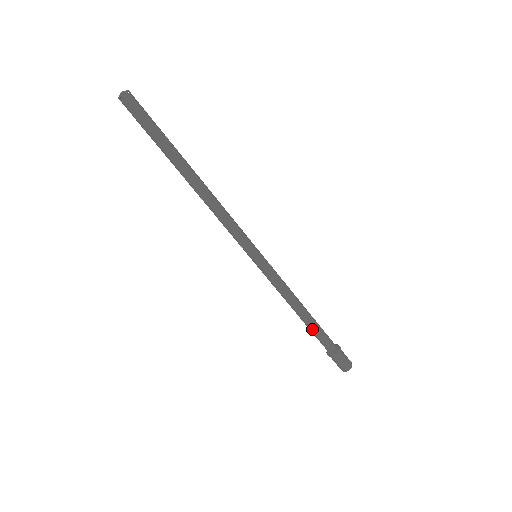
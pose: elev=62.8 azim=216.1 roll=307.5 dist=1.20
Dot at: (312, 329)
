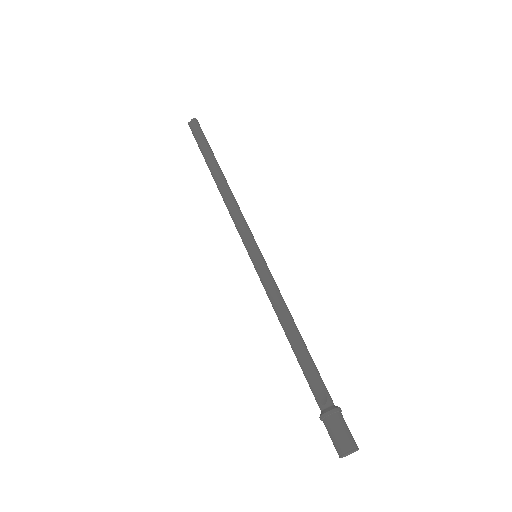
Dot at: (303, 364)
